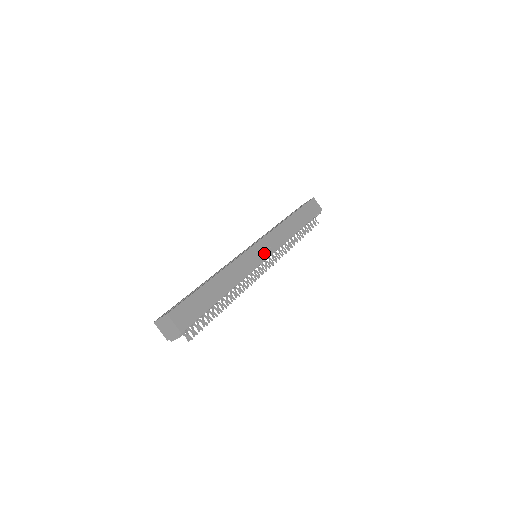
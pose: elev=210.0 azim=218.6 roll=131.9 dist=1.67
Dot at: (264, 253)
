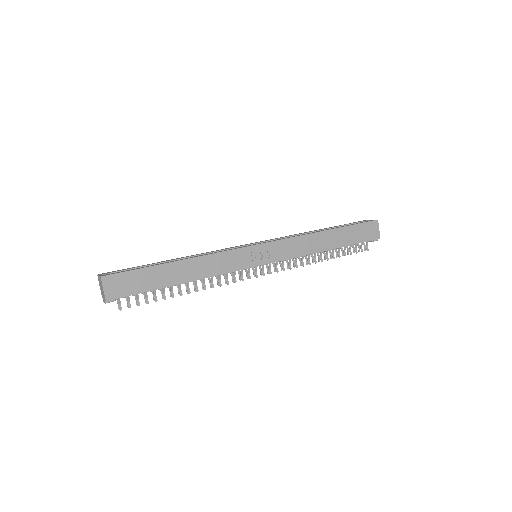
Dot at: (262, 258)
